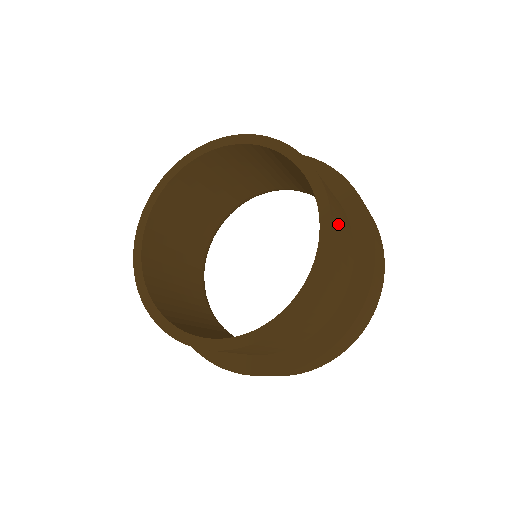
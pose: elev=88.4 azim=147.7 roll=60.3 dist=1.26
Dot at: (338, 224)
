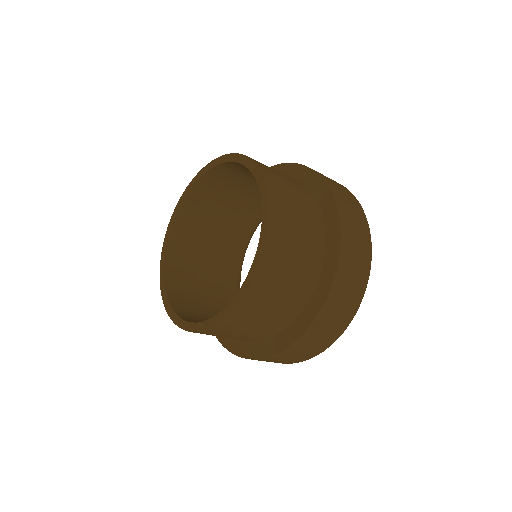
Dot at: (285, 206)
